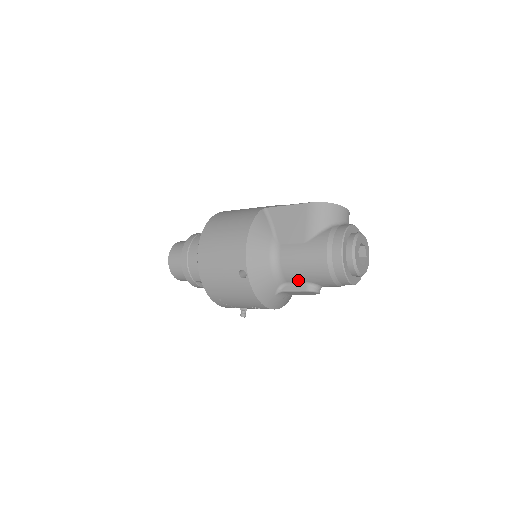
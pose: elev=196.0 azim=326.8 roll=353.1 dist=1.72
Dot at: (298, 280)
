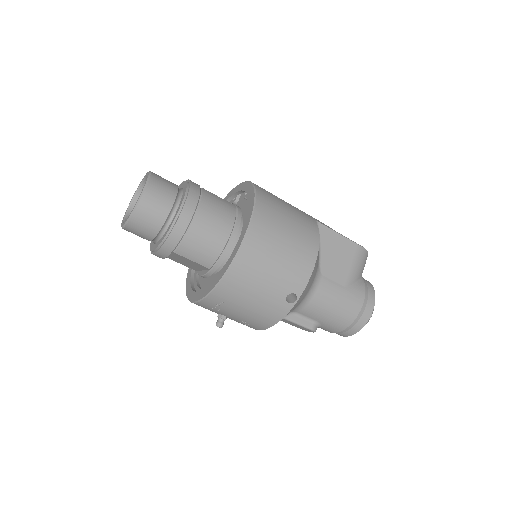
Dot at: (312, 316)
